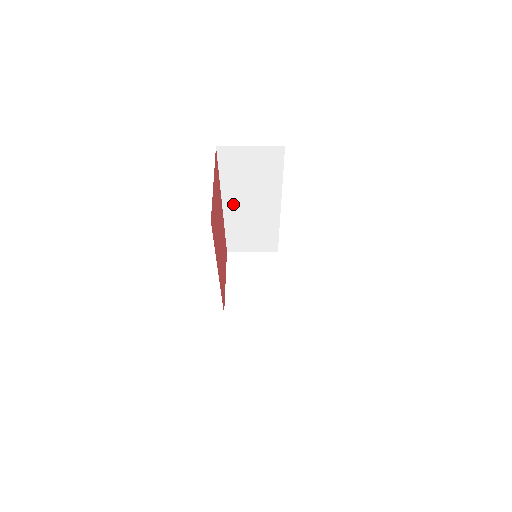
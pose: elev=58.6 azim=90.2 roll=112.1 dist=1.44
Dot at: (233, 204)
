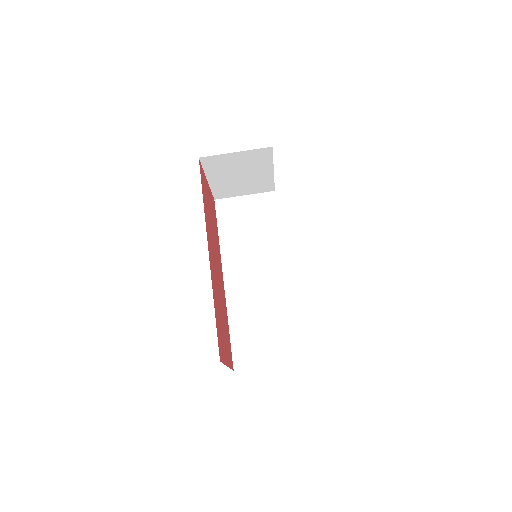
Dot at: (235, 275)
